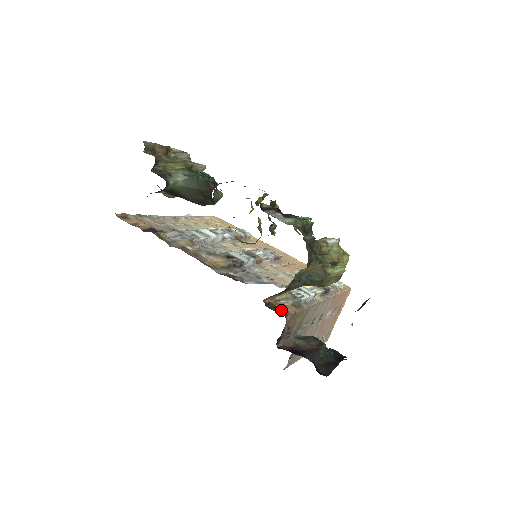
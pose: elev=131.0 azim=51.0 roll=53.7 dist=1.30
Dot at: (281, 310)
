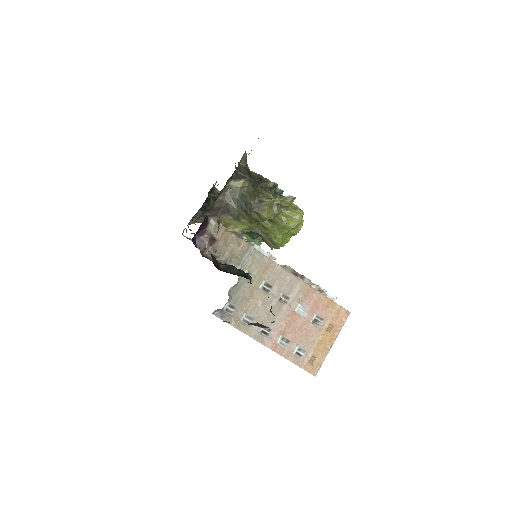
Dot at: occluded
